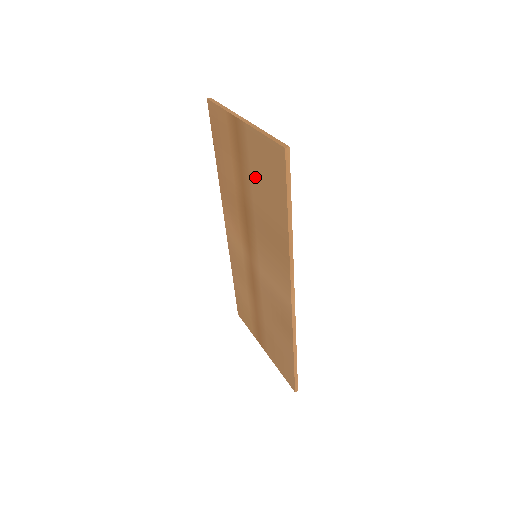
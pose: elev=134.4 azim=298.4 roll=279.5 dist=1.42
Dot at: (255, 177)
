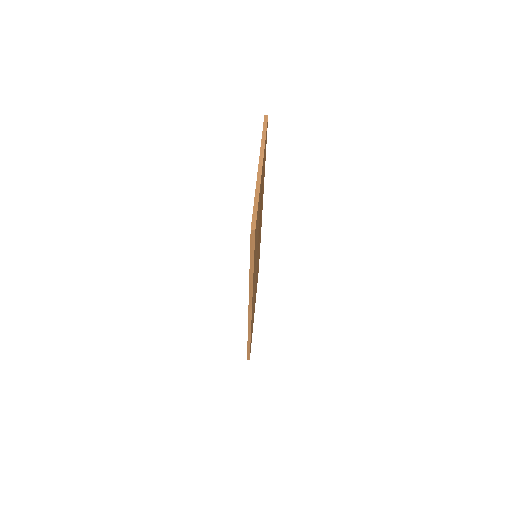
Dot at: occluded
